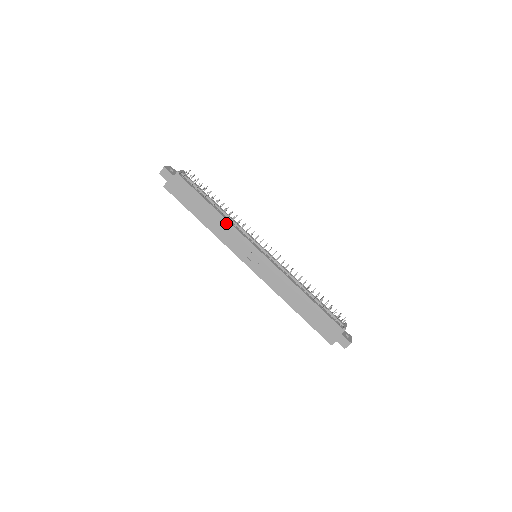
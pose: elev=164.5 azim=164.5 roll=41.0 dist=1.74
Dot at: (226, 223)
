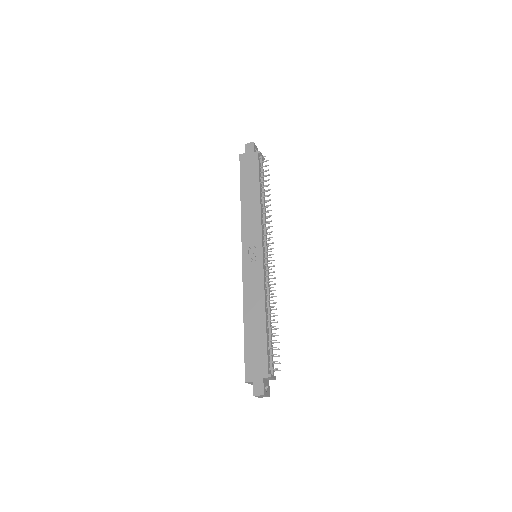
Dot at: (258, 211)
